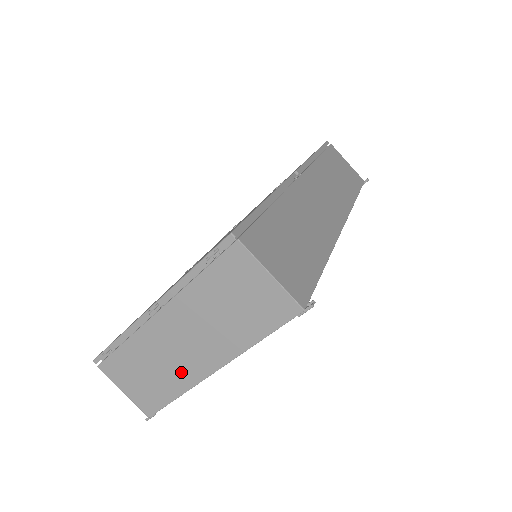
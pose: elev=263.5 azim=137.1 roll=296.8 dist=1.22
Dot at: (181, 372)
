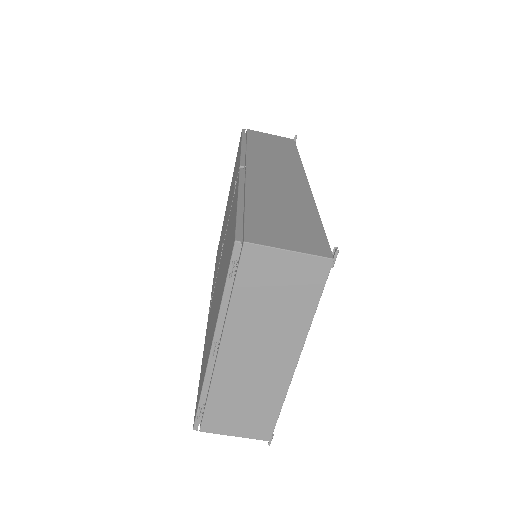
Dot at: (271, 383)
